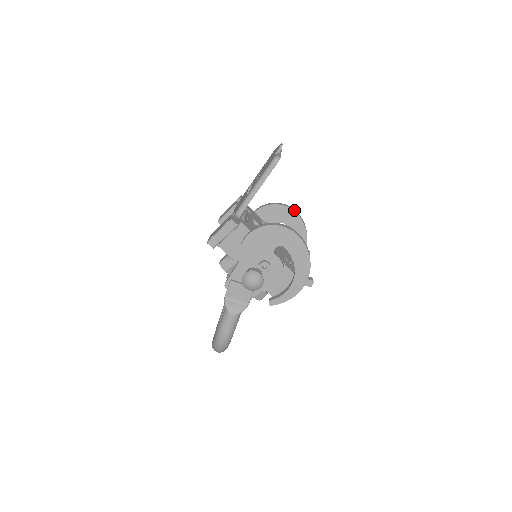
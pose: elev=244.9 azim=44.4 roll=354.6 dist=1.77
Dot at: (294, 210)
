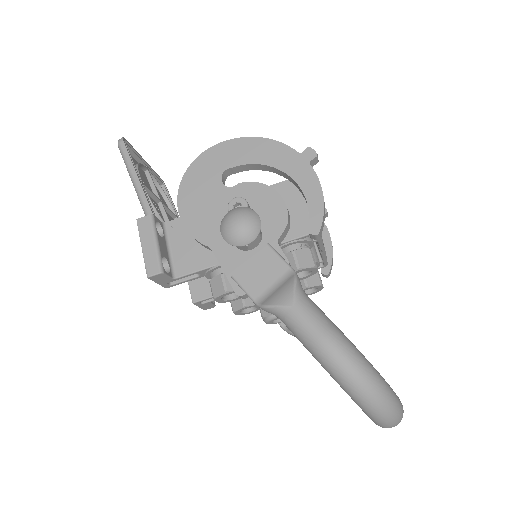
Dot at: occluded
